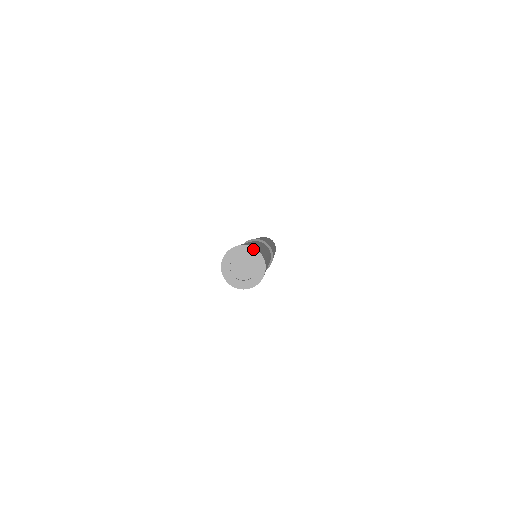
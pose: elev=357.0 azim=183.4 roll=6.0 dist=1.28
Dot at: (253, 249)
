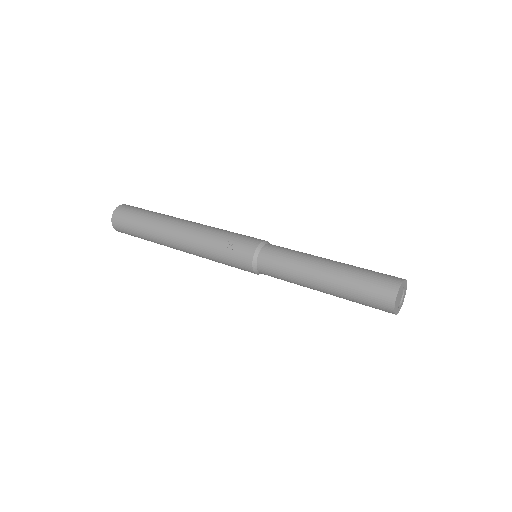
Dot at: (402, 285)
